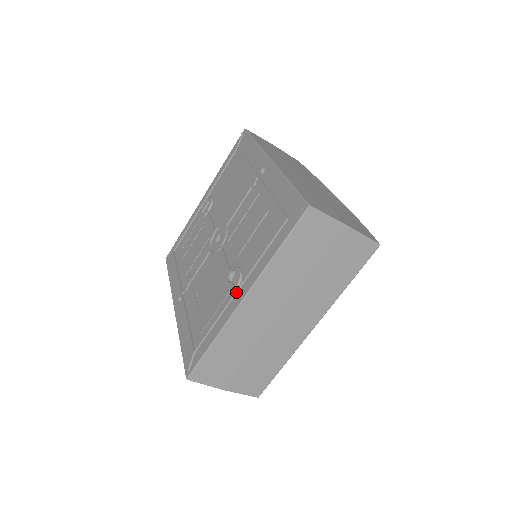
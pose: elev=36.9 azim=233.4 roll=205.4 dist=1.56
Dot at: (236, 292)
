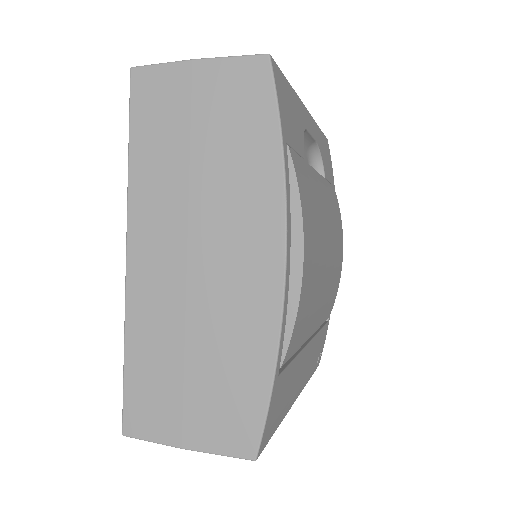
Dot at: occluded
